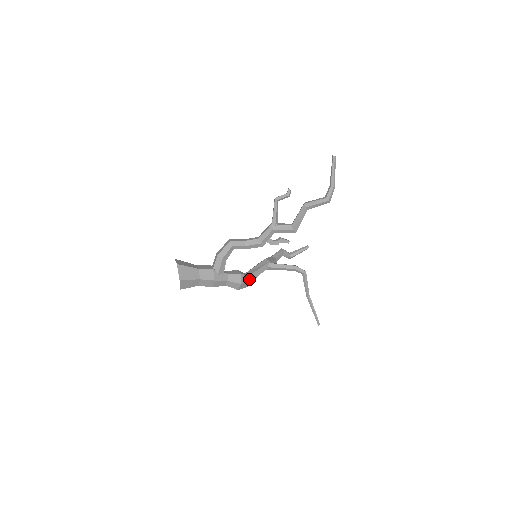
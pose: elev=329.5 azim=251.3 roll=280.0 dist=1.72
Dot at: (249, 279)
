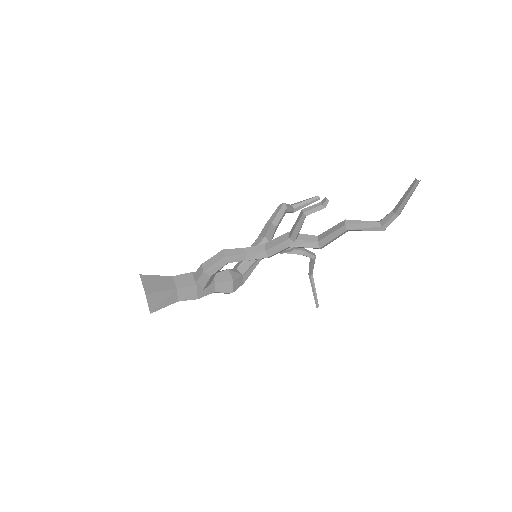
Dot at: (242, 280)
